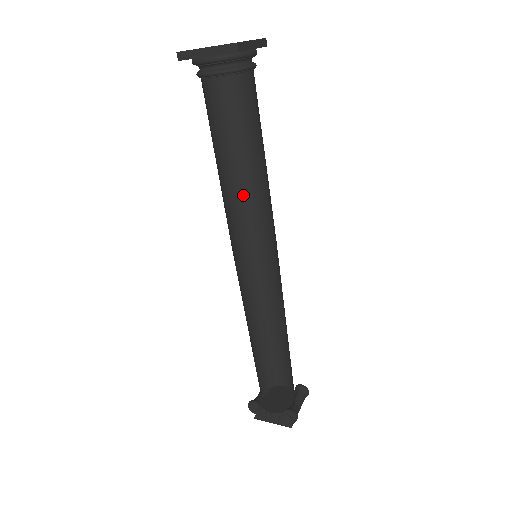
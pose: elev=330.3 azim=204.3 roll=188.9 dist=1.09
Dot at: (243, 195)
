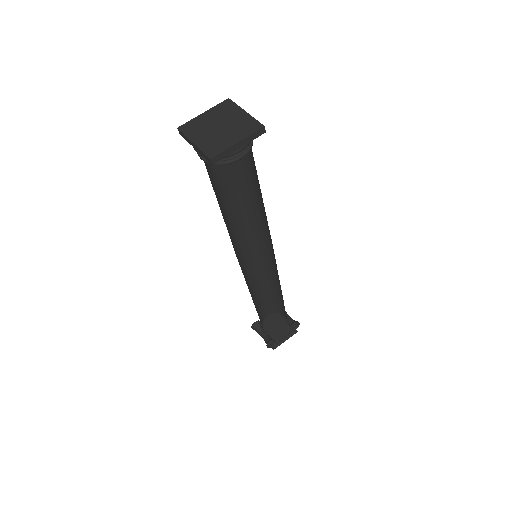
Dot at: (229, 223)
